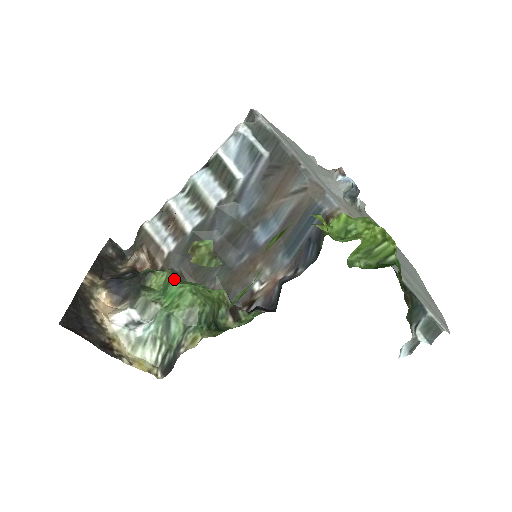
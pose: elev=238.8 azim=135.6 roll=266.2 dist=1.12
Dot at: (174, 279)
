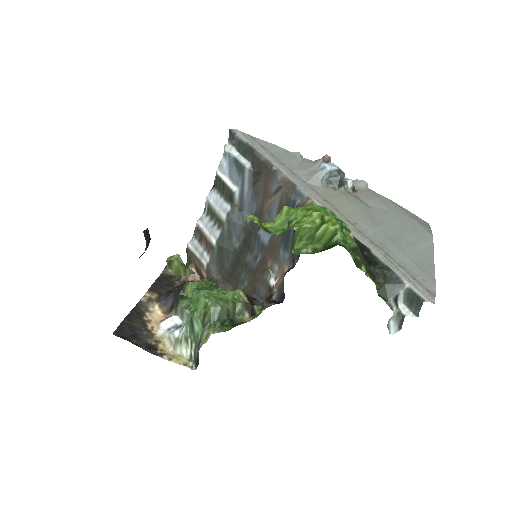
Dot at: (200, 287)
